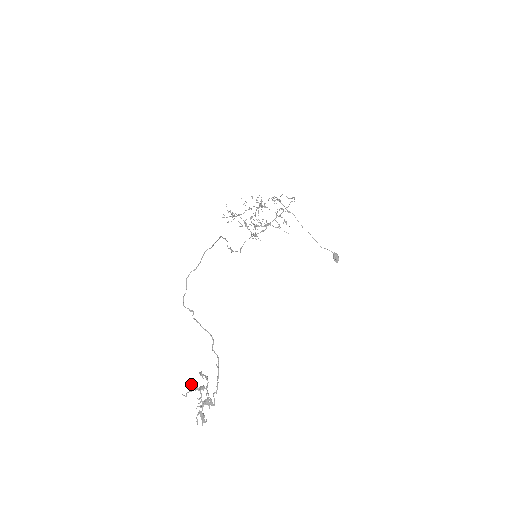
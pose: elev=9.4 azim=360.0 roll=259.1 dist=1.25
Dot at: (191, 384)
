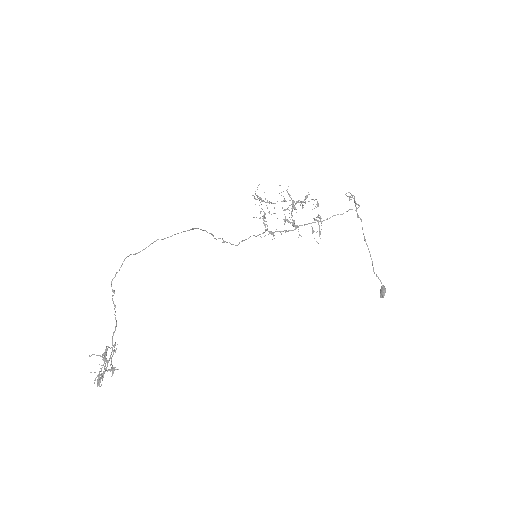
Dot at: (109, 347)
